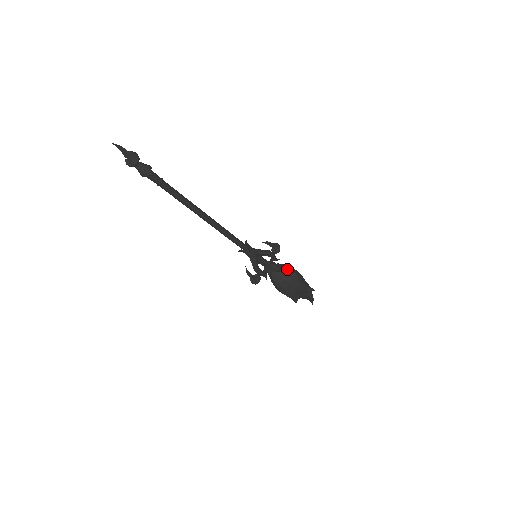
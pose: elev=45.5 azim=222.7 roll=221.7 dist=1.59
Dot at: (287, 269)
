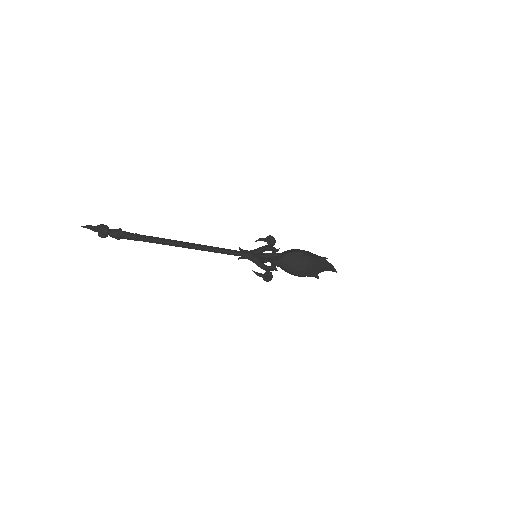
Dot at: (290, 252)
